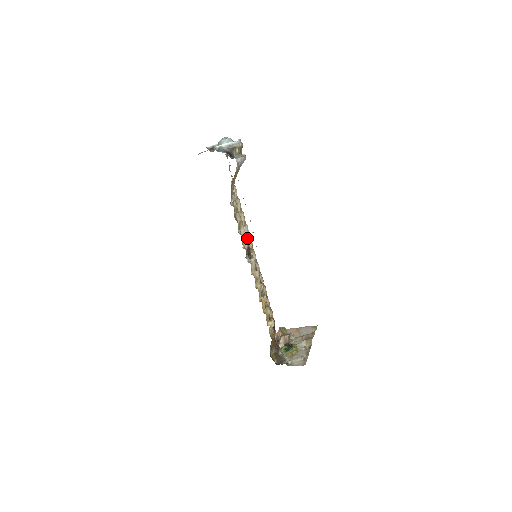
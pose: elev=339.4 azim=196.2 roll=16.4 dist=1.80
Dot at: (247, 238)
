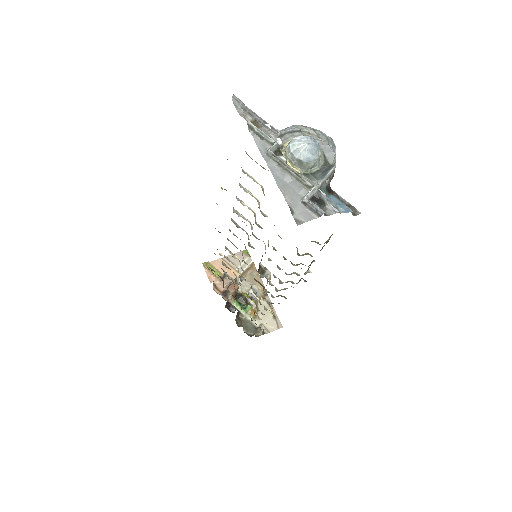
Dot at: (248, 239)
